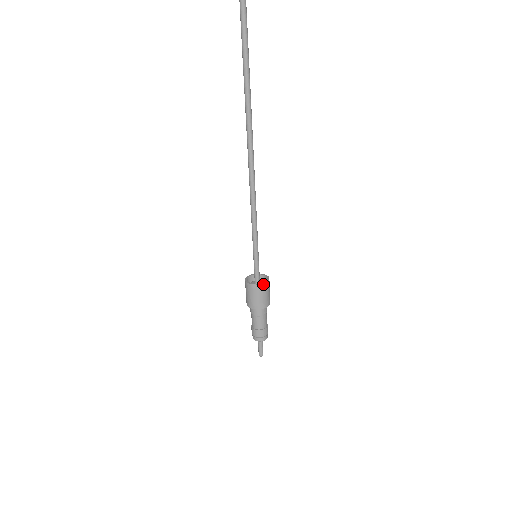
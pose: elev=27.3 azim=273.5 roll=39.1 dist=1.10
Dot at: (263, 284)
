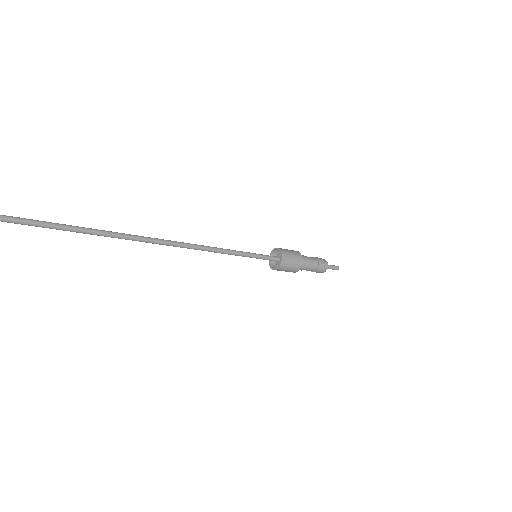
Dot at: (281, 265)
